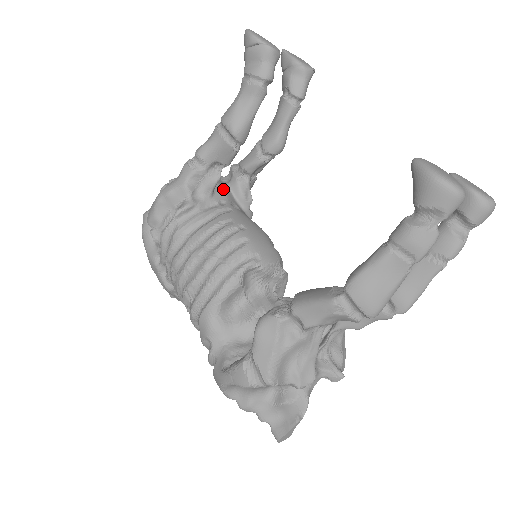
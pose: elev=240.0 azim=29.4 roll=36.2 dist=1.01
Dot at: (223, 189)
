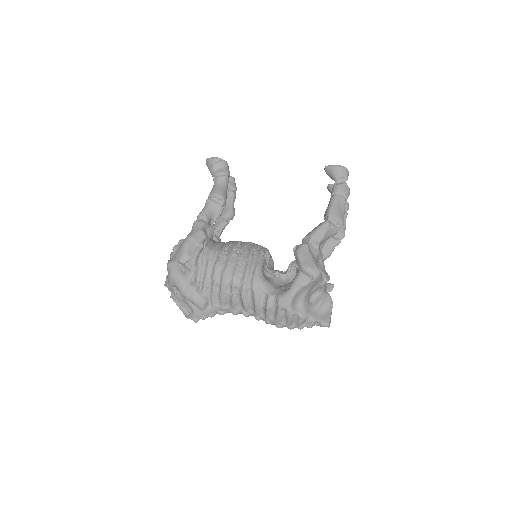
Dot at: occluded
